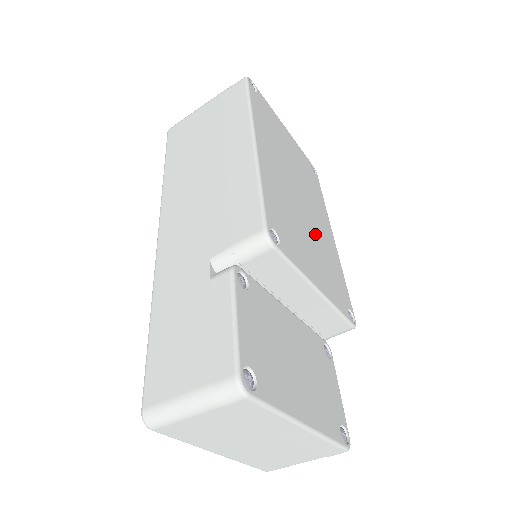
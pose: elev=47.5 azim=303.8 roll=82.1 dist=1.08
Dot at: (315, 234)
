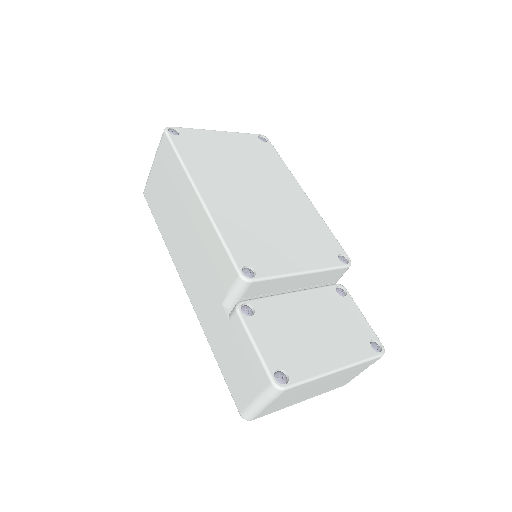
Dot at: (285, 218)
